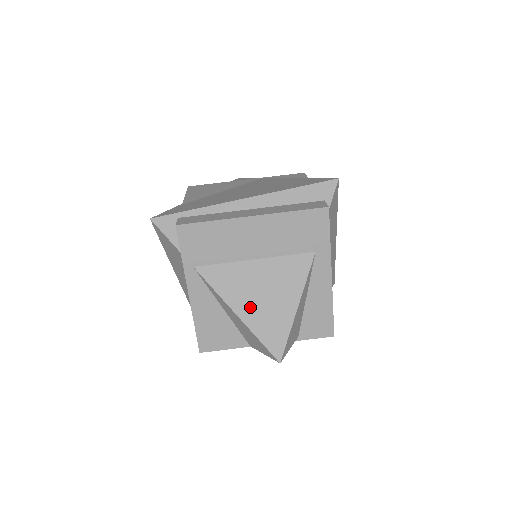
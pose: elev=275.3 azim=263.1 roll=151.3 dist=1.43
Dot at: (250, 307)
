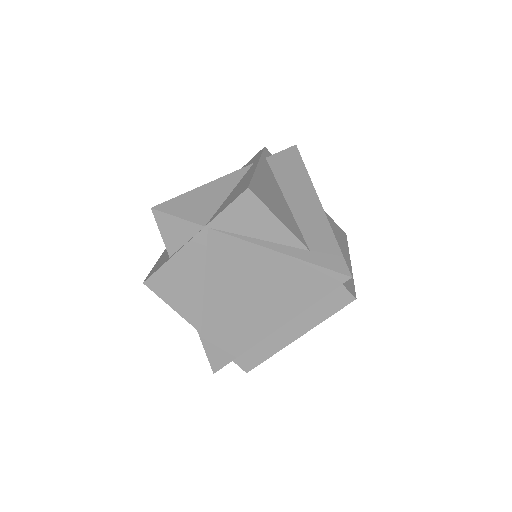
Dot at: occluded
